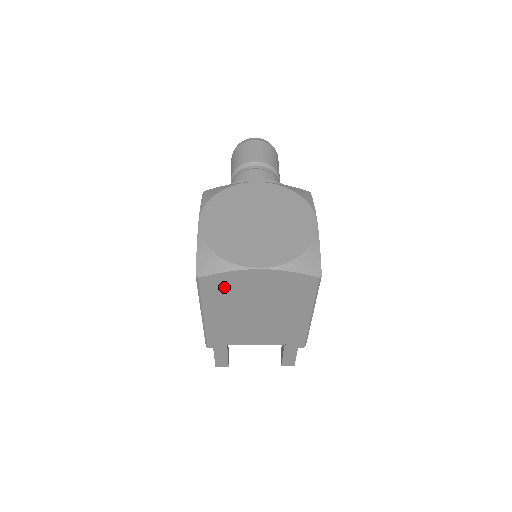
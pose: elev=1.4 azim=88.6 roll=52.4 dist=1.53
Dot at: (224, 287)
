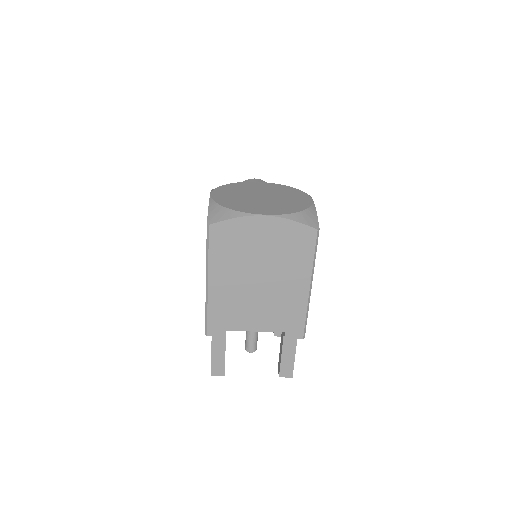
Dot at: (231, 239)
